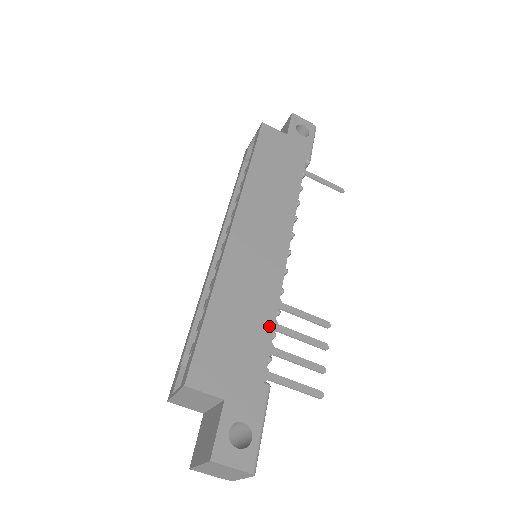
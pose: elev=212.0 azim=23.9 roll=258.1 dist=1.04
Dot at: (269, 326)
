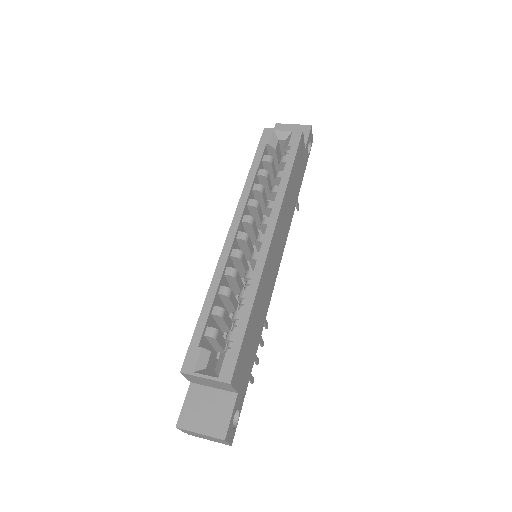
Dot at: (261, 332)
